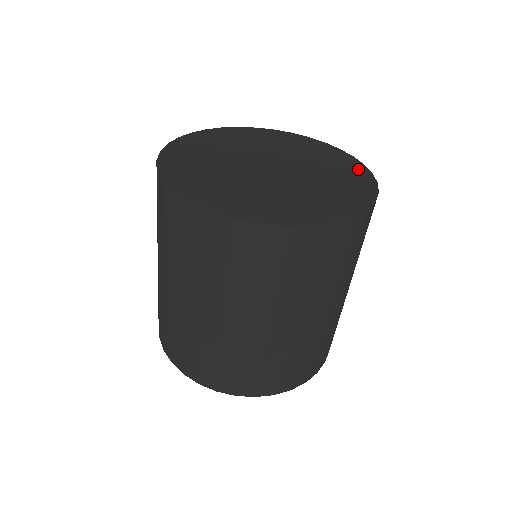
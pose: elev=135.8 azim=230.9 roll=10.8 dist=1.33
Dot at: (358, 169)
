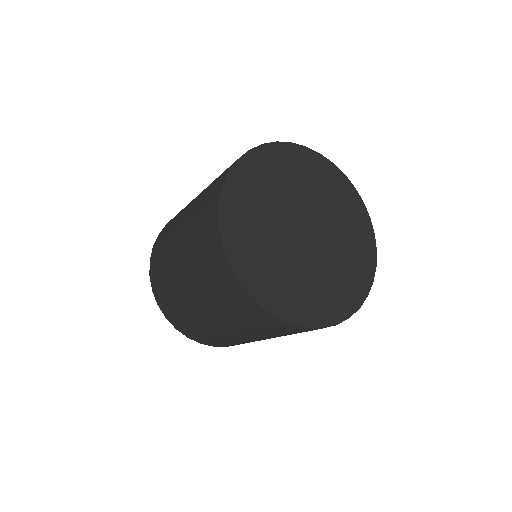
Dot at: (369, 242)
